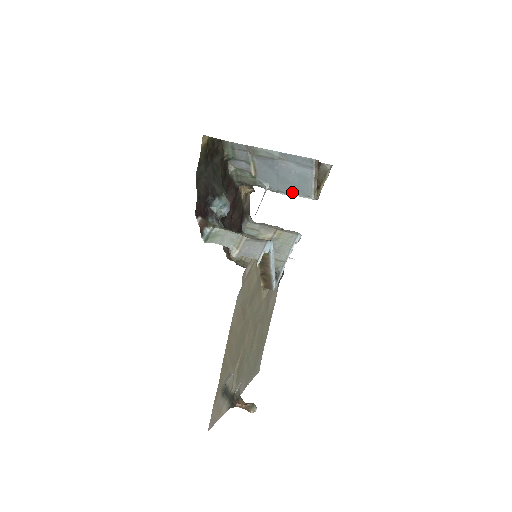
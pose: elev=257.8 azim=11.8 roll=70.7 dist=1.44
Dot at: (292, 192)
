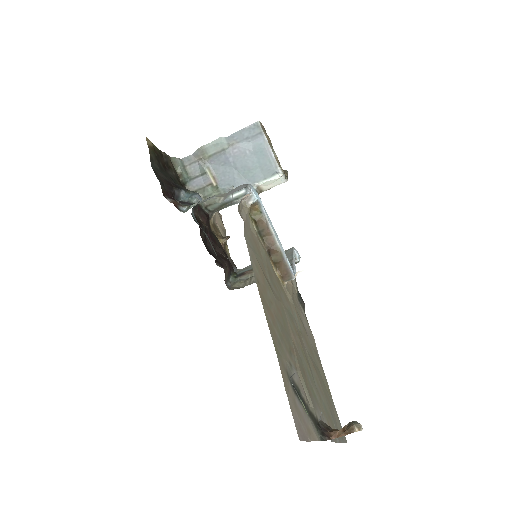
Dot at: (259, 180)
